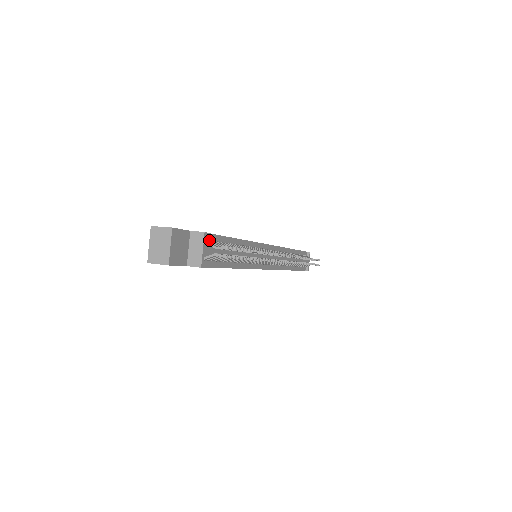
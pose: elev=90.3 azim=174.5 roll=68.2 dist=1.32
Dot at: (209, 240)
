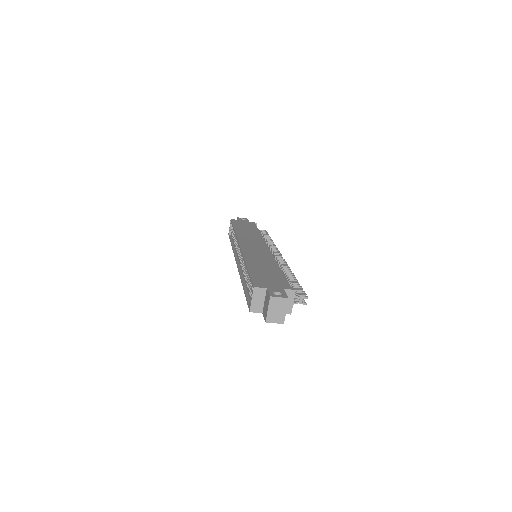
Dot at: occluded
